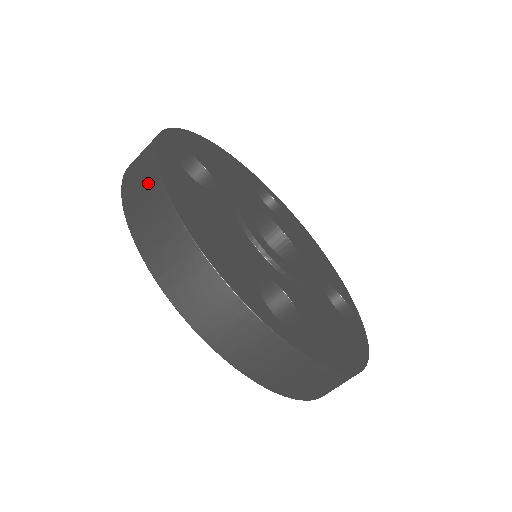
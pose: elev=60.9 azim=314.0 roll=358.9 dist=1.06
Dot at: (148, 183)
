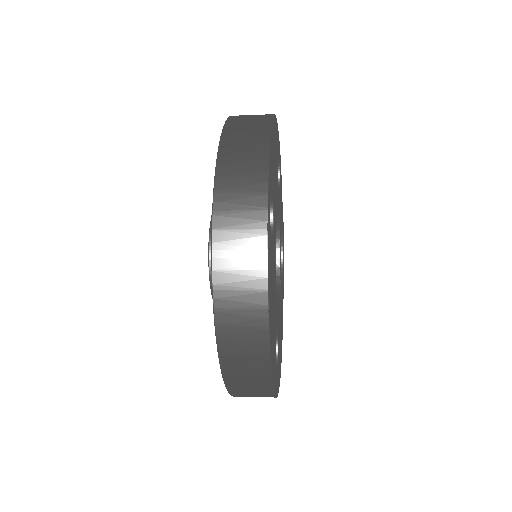
Dot at: (252, 279)
